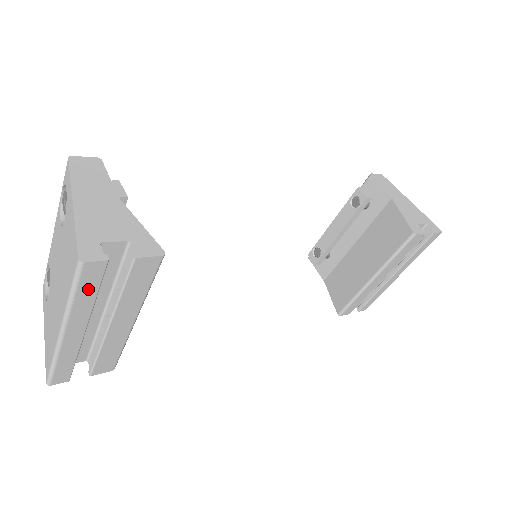
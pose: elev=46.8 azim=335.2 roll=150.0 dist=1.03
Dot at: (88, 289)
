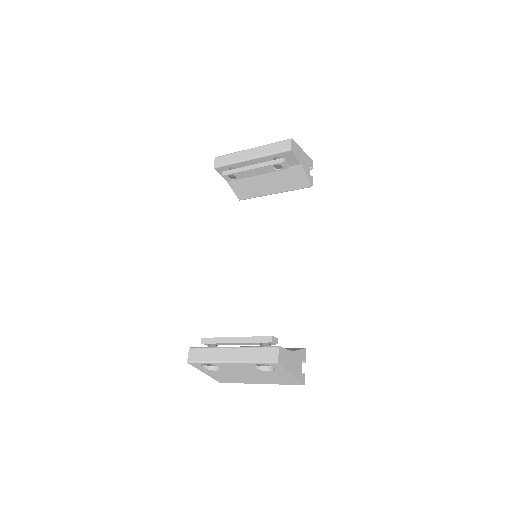
Dot at: occluded
